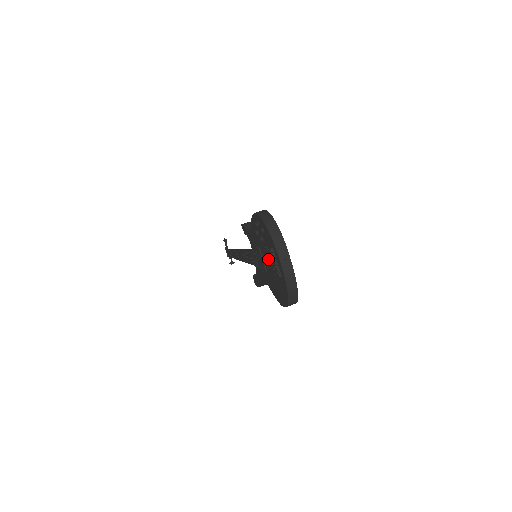
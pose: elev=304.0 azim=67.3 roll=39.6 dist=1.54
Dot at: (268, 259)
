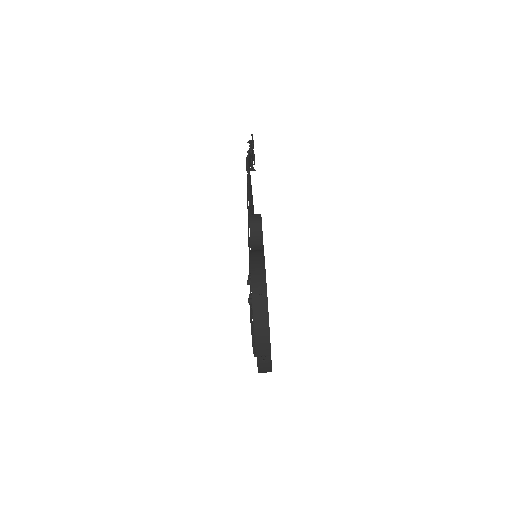
Dot at: occluded
